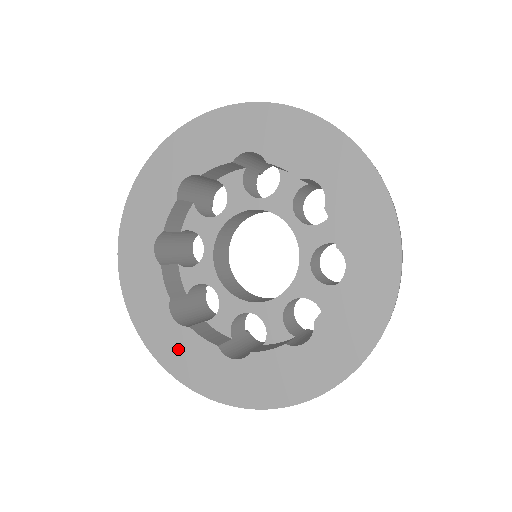
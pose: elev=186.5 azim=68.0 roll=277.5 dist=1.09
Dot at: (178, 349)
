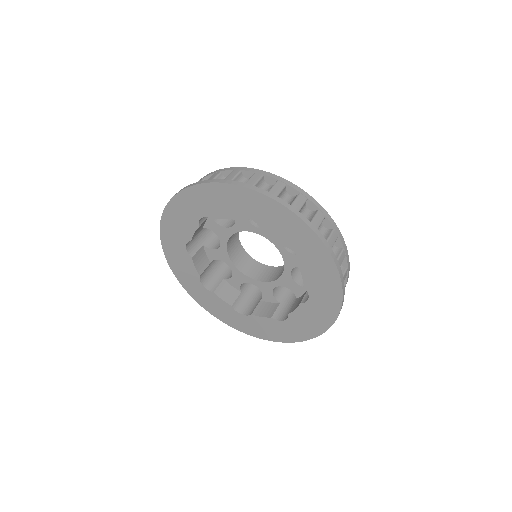
Dot at: (207, 300)
